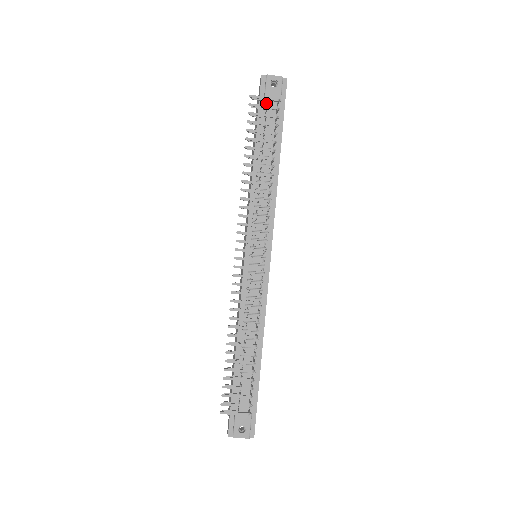
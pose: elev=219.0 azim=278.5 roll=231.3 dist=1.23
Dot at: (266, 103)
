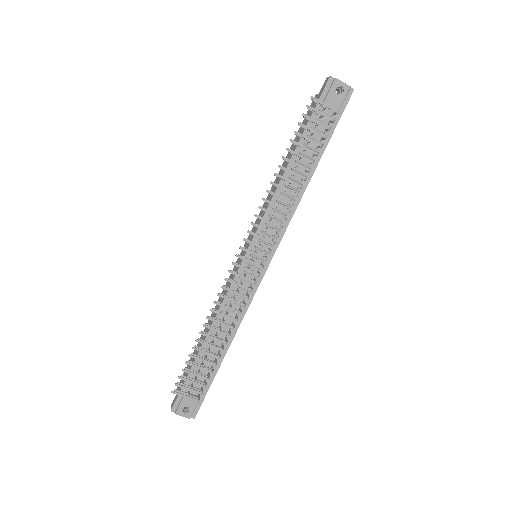
Dot at: (323, 108)
